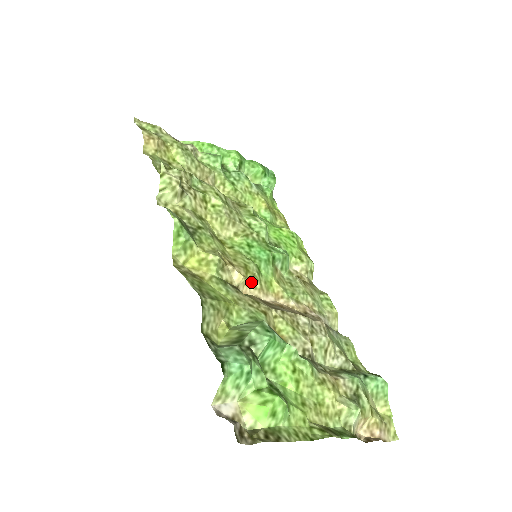
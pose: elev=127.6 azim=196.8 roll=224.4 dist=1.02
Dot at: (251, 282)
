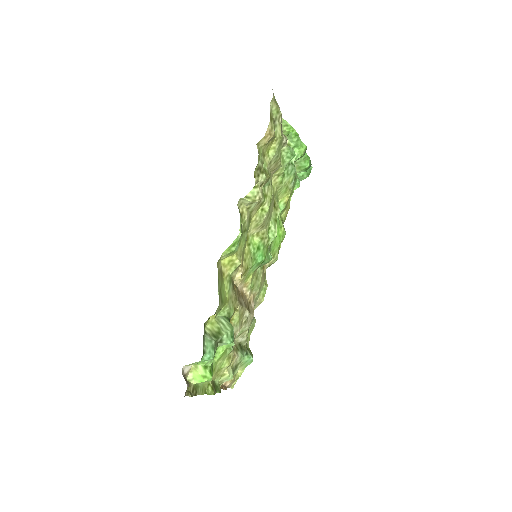
Dot at: occluded
